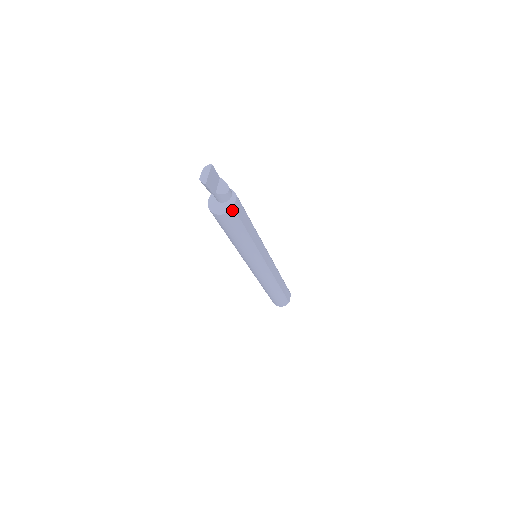
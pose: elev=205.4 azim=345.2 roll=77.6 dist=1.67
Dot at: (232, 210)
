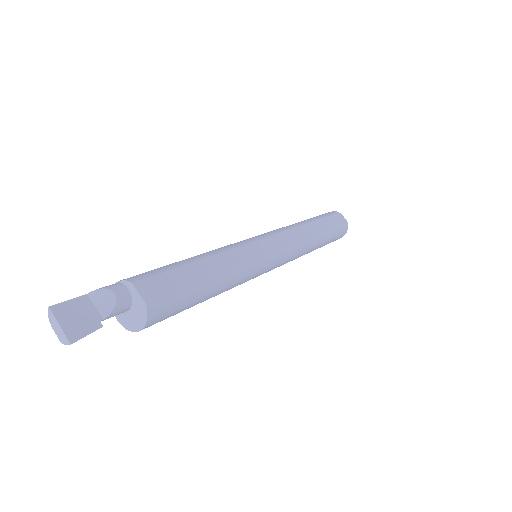
Dot at: (148, 306)
